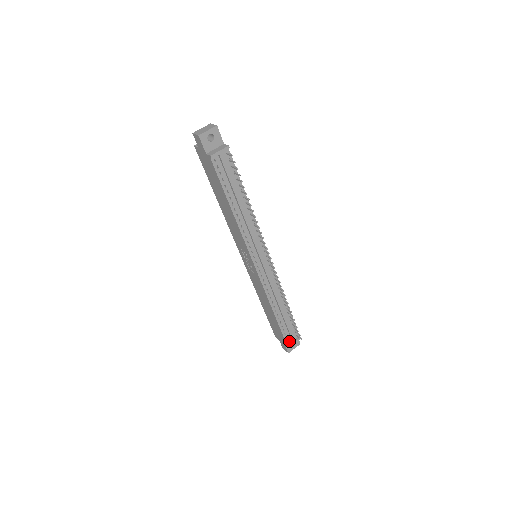
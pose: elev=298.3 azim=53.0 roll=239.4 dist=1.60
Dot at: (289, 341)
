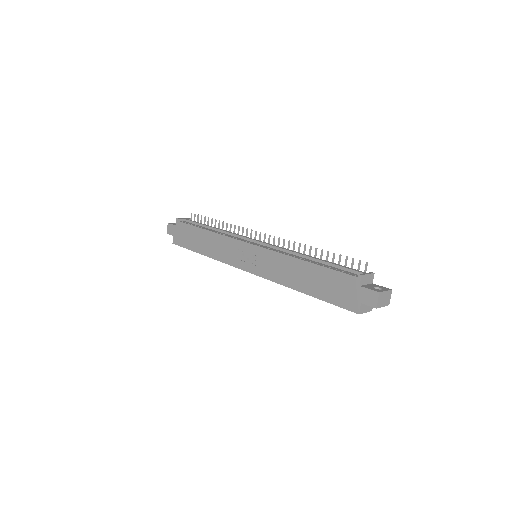
Dot at: (358, 276)
